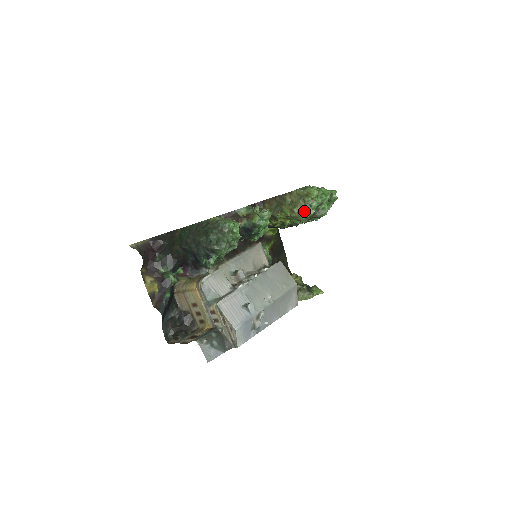
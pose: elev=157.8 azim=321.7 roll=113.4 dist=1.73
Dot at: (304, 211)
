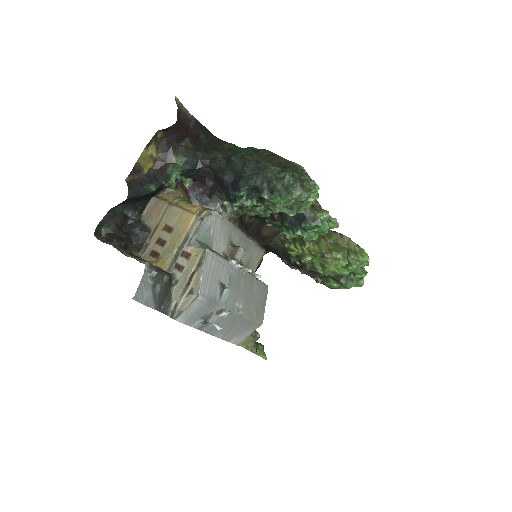
Dot at: (343, 262)
